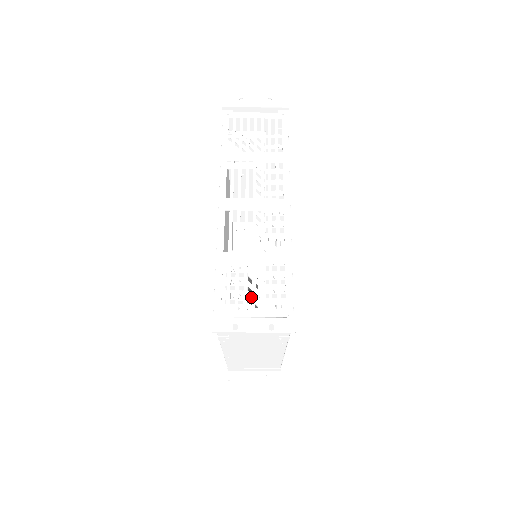
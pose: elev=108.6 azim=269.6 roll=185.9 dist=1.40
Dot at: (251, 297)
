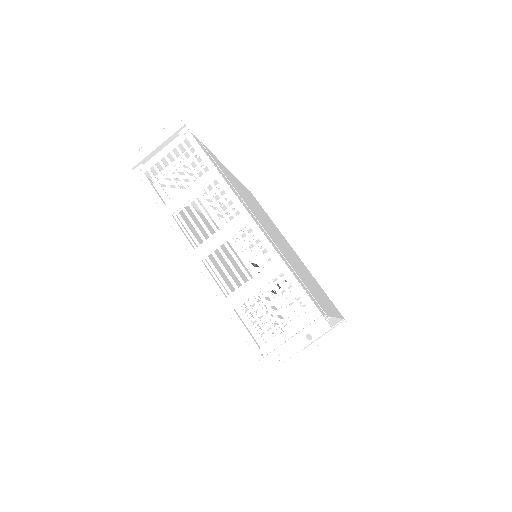
Dot at: (276, 312)
